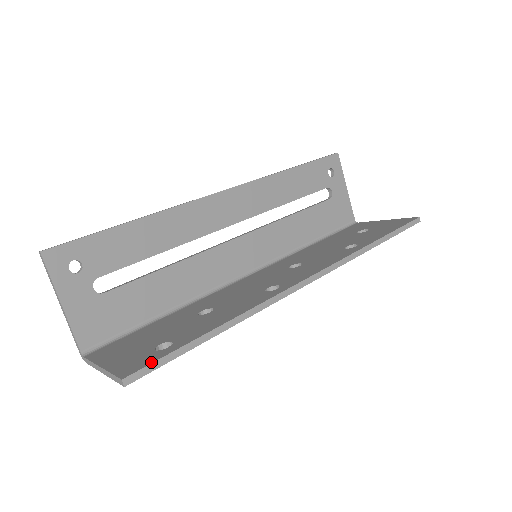
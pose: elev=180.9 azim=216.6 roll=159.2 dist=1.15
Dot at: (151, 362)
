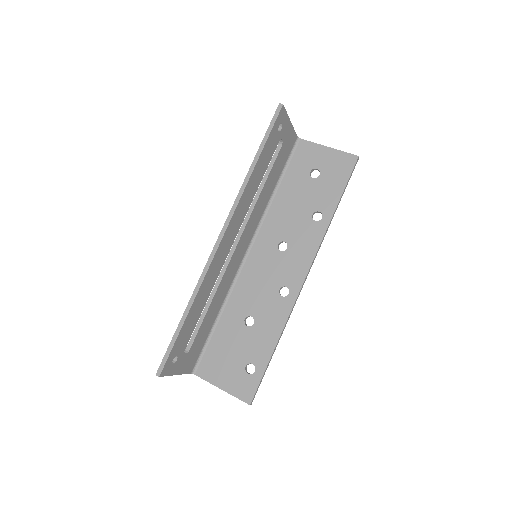
Dot at: (256, 388)
